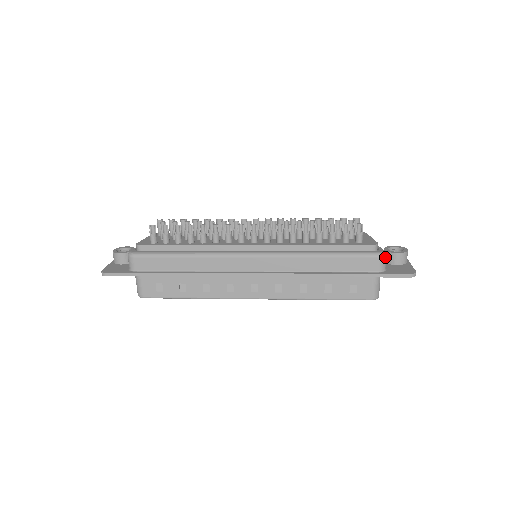
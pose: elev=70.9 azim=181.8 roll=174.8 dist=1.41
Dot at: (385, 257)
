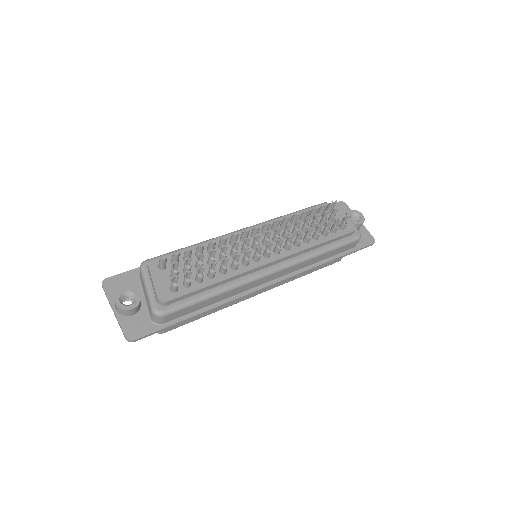
Dot at: (360, 237)
